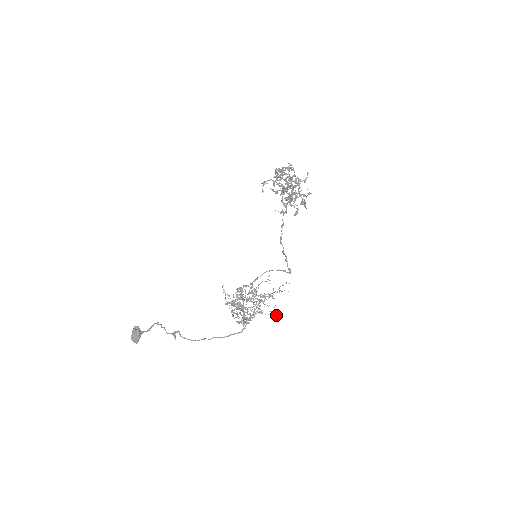
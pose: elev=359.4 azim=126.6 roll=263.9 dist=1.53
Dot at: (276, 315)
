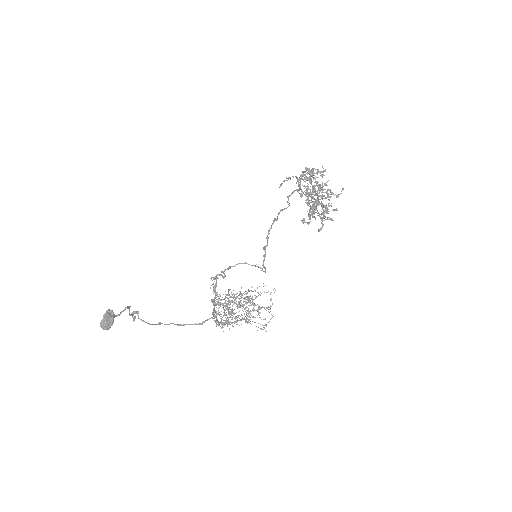
Dot at: occluded
